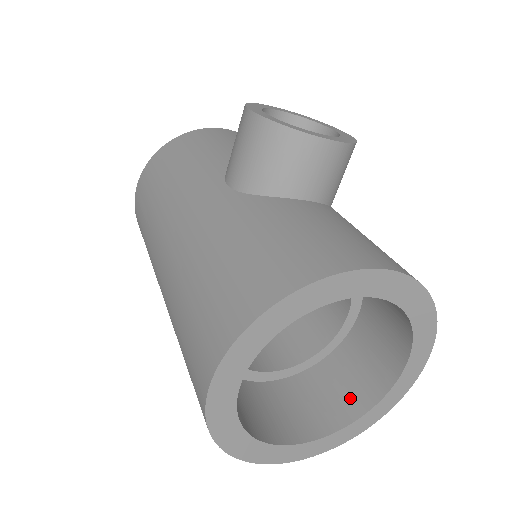
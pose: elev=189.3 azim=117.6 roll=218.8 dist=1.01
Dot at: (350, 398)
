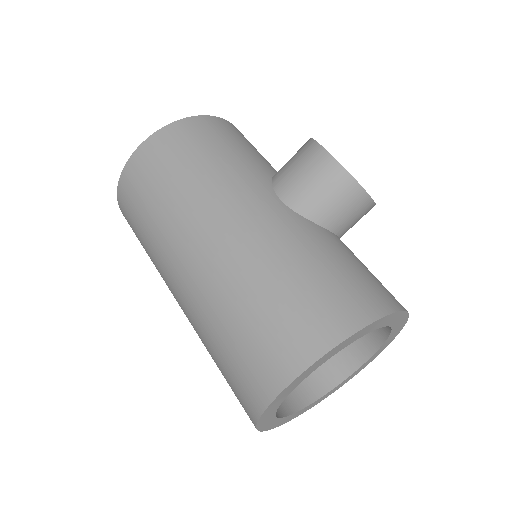
Dot at: (308, 385)
